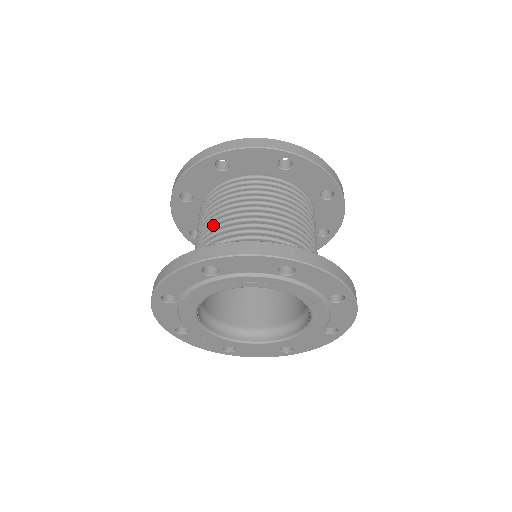
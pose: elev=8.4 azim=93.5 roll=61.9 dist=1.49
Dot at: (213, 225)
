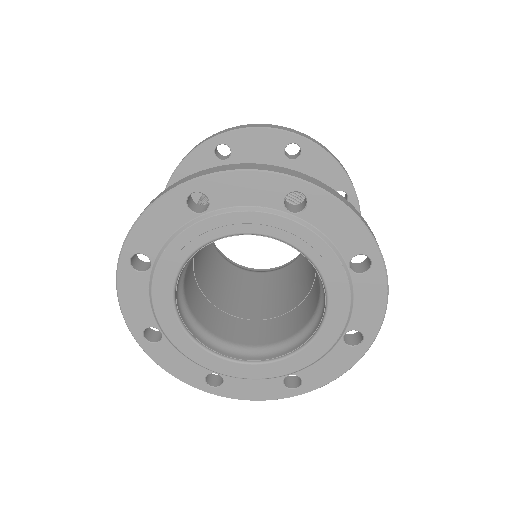
Dot at: occluded
